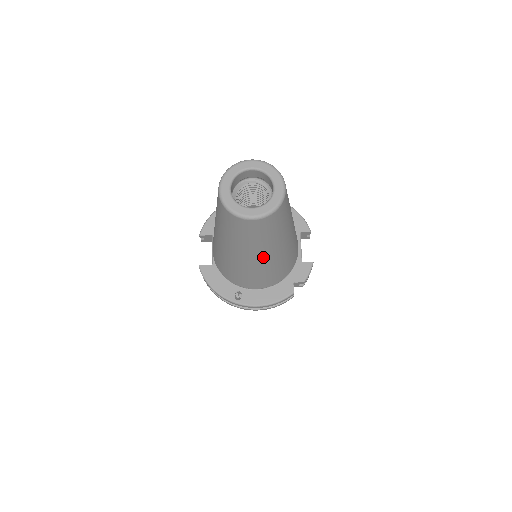
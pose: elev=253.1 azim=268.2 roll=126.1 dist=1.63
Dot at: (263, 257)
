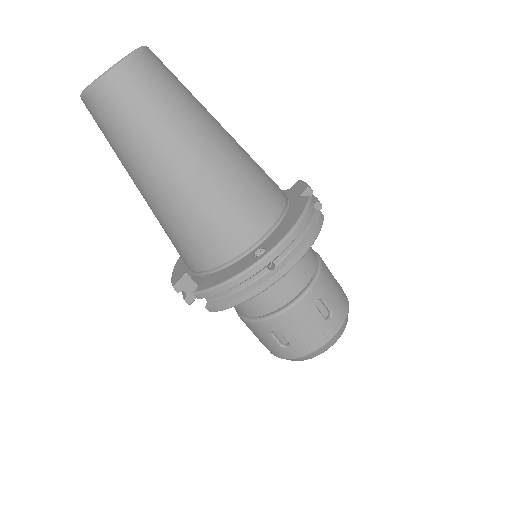
Dot at: (208, 141)
